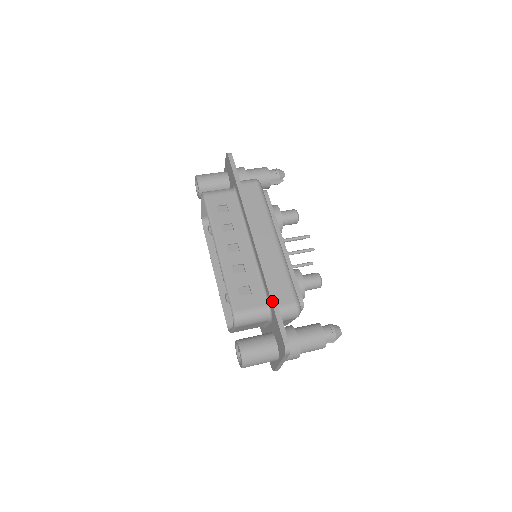
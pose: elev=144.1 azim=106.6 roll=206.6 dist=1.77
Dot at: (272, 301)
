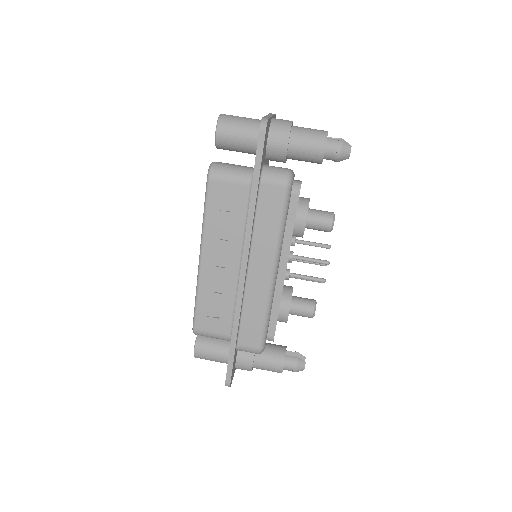
Dot at: (231, 343)
